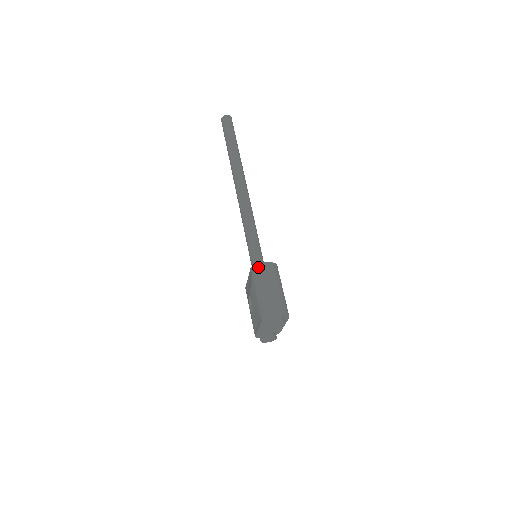
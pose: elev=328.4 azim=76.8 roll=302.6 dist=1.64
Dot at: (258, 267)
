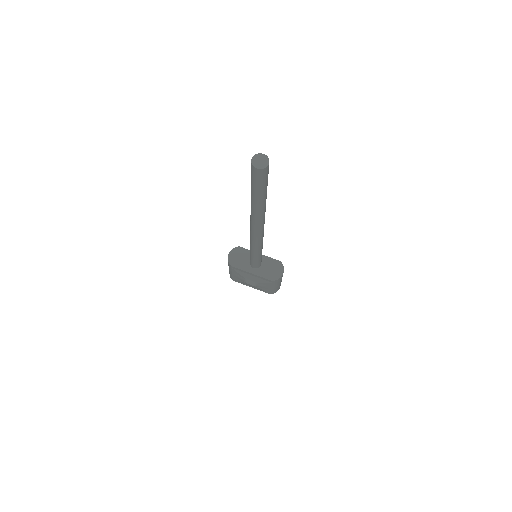
Dot at: occluded
